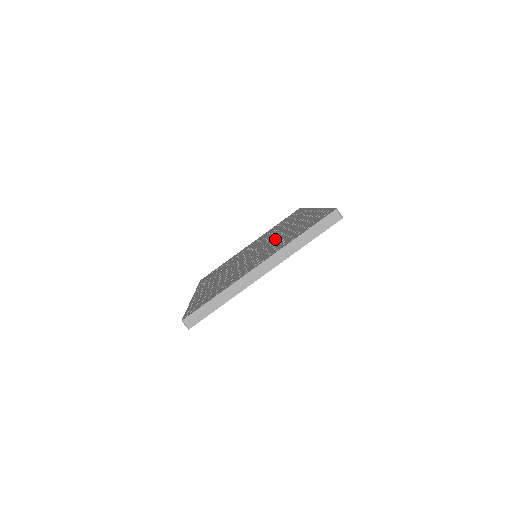
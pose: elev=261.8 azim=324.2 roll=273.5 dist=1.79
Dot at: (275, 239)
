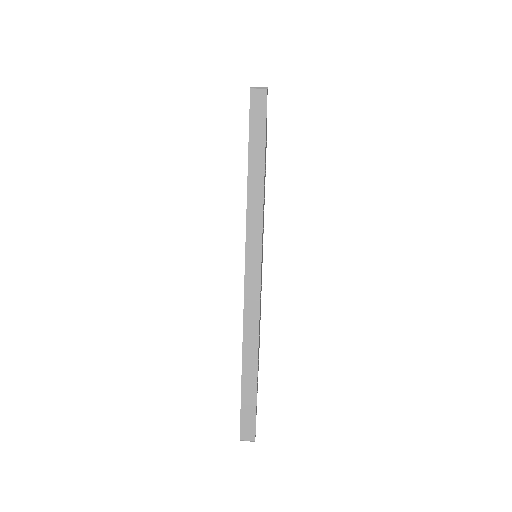
Dot at: occluded
